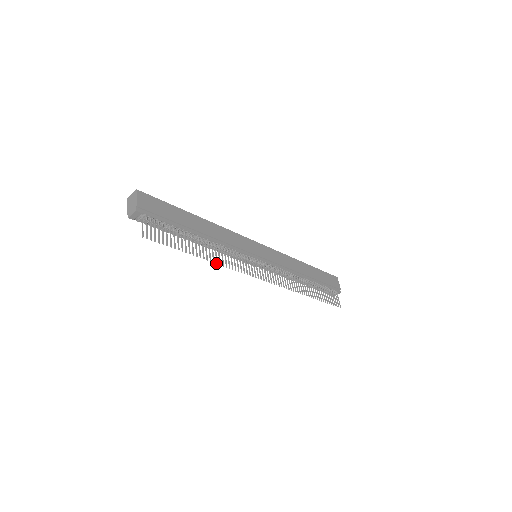
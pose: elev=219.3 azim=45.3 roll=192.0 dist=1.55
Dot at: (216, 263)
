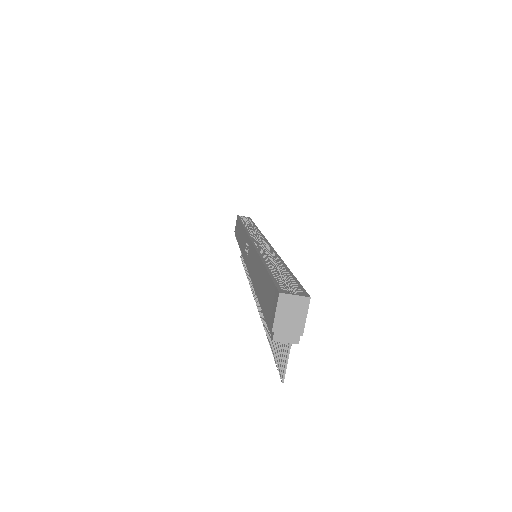
Dot at: (262, 322)
